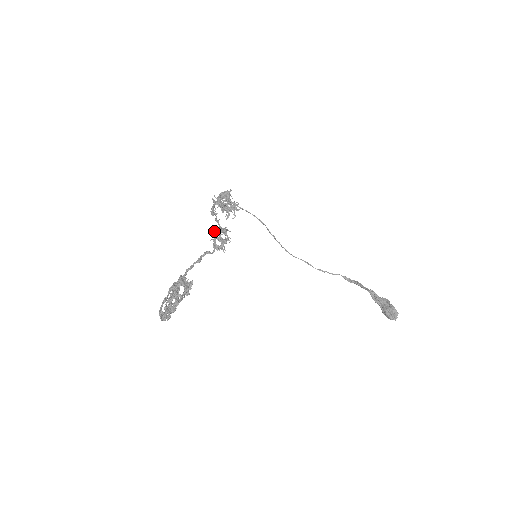
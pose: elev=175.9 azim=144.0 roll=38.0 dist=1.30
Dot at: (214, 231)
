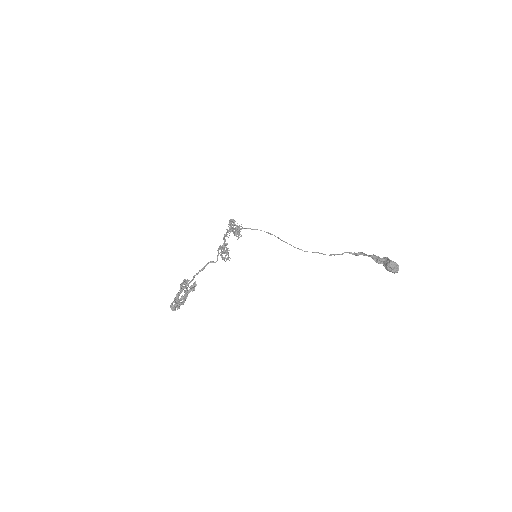
Dot at: occluded
